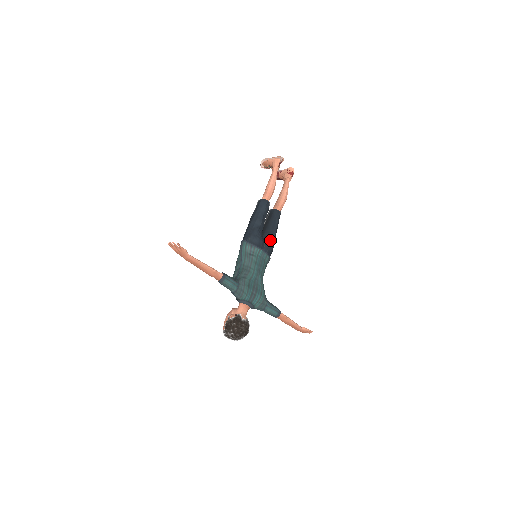
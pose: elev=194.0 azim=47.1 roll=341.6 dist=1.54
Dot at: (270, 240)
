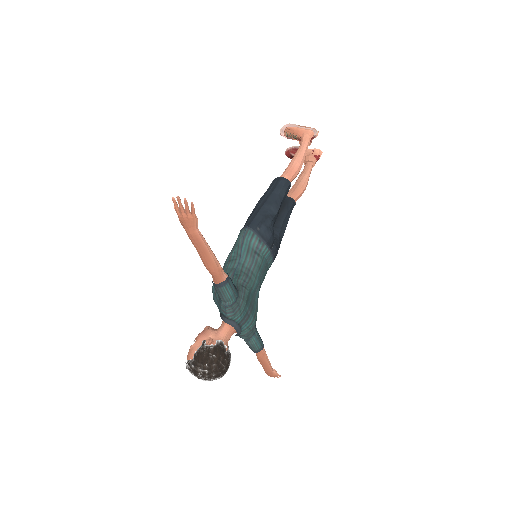
Dot at: (278, 239)
